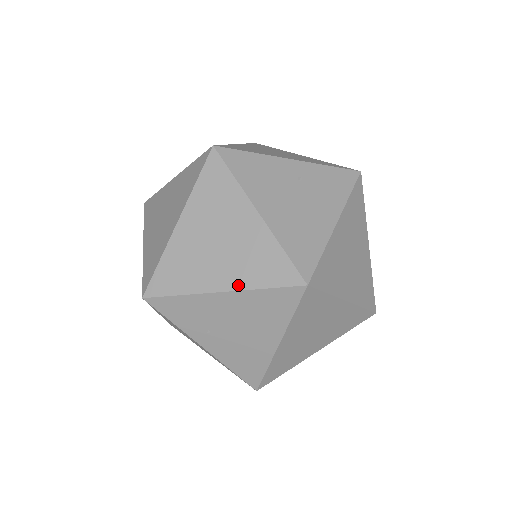
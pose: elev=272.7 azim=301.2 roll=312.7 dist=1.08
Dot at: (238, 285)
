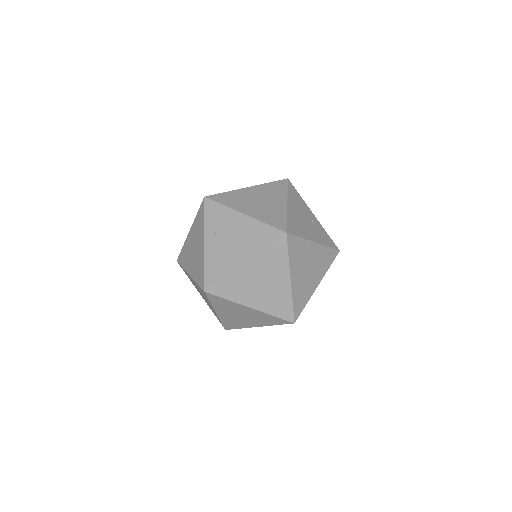
Dot at: (254, 216)
